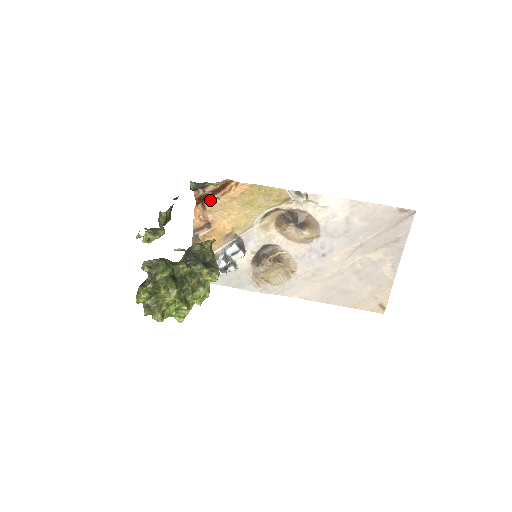
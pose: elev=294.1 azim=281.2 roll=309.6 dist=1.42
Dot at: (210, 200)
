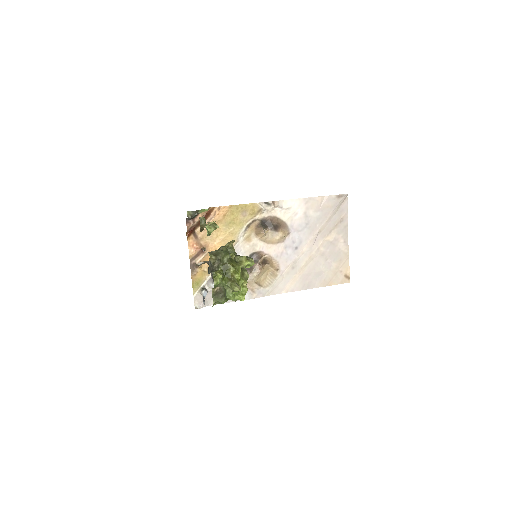
Dot at: occluded
